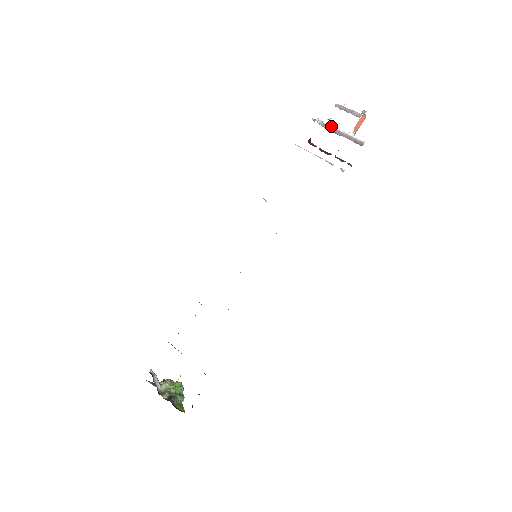
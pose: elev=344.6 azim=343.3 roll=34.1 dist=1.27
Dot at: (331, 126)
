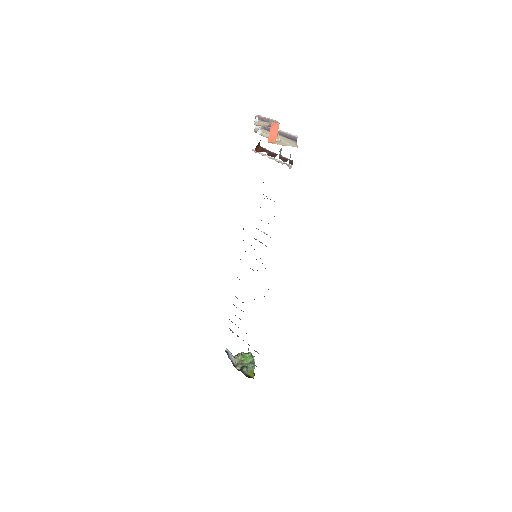
Dot at: occluded
